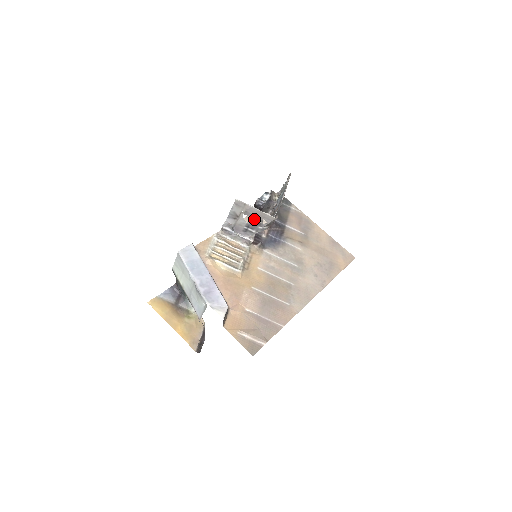
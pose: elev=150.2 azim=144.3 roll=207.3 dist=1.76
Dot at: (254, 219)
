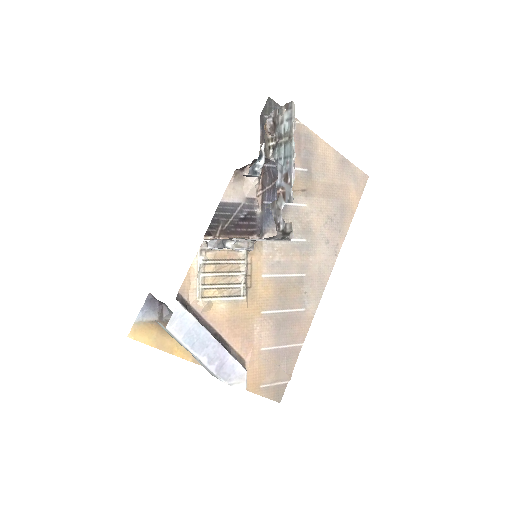
Dot at: occluded
